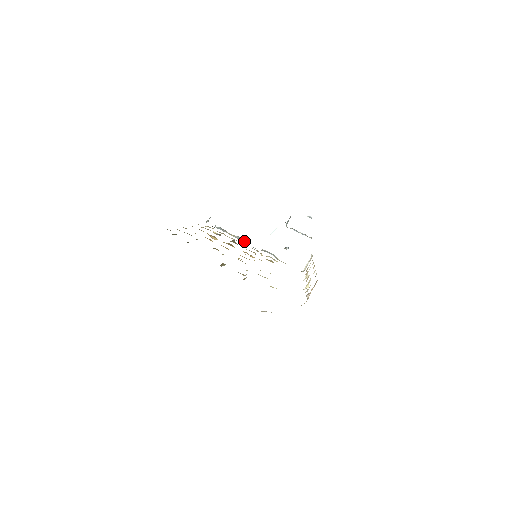
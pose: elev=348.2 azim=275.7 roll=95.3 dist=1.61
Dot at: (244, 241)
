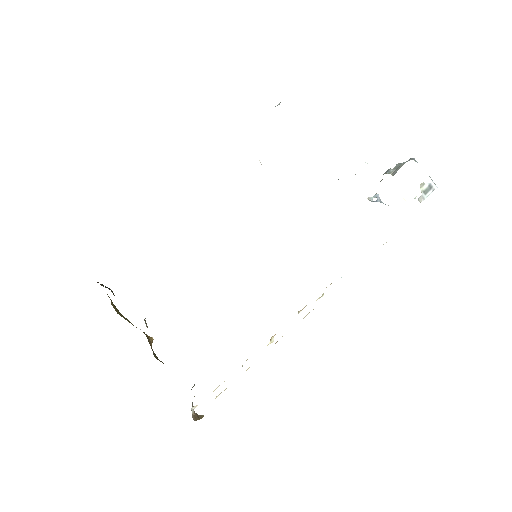
Dot at: occluded
